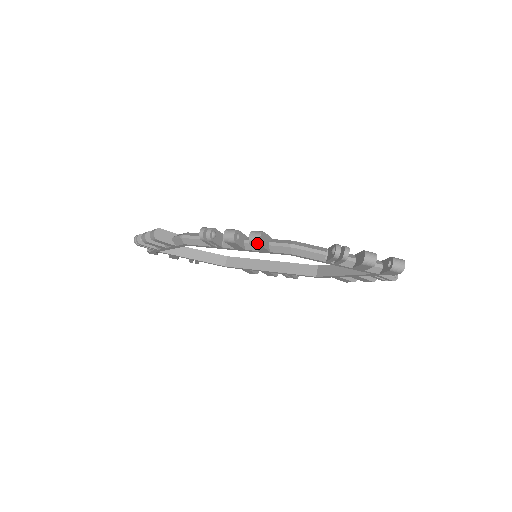
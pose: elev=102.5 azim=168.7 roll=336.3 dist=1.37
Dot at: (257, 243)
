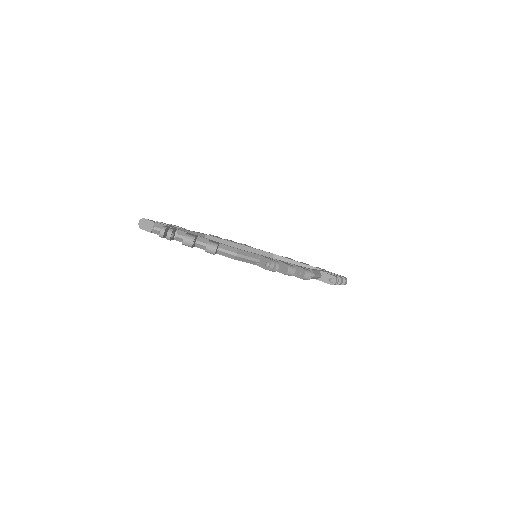
Dot at: occluded
